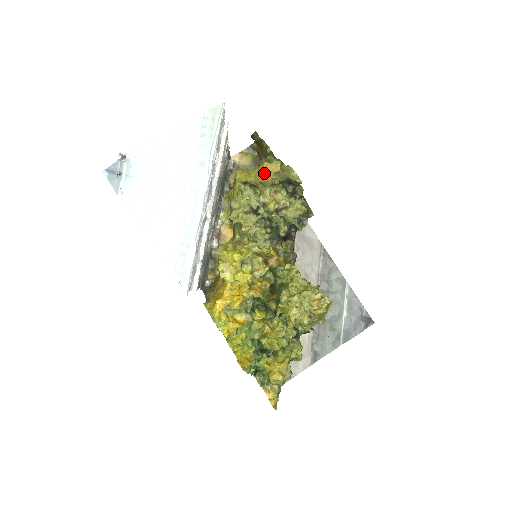
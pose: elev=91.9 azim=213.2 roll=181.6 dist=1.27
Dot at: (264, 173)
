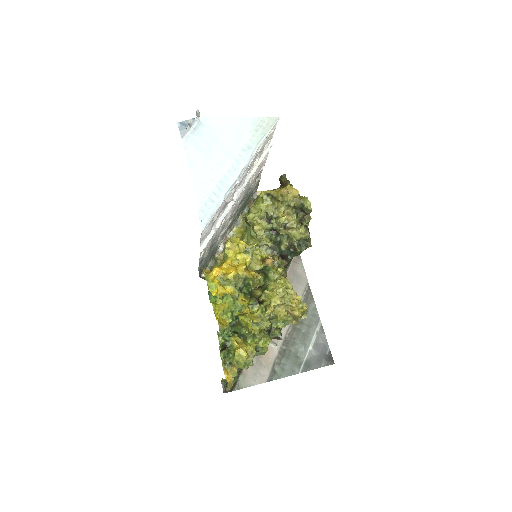
Dot at: (286, 189)
